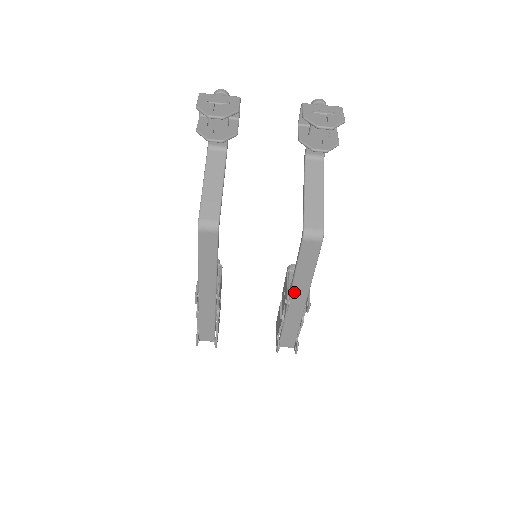
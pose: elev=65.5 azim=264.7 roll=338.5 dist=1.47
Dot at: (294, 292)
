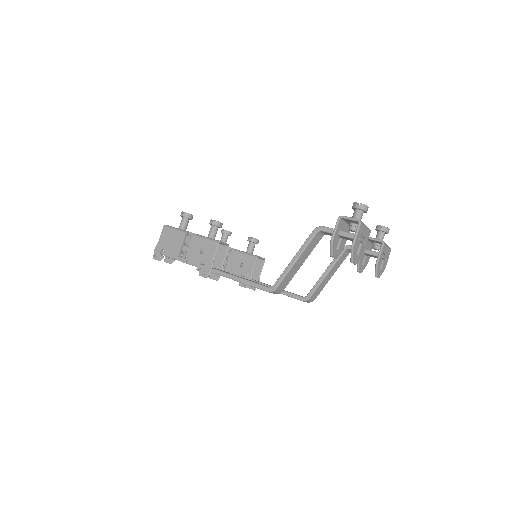
Dot at: occluded
